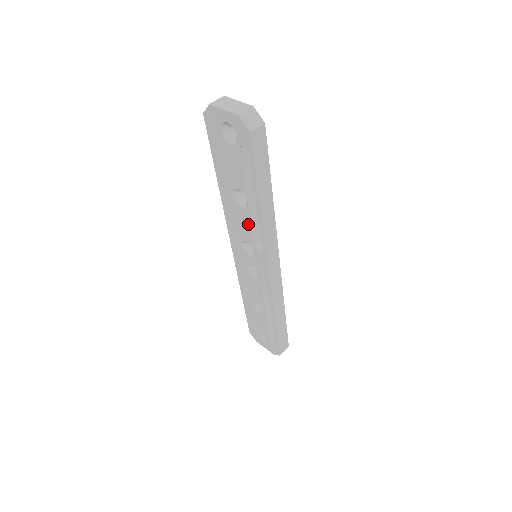
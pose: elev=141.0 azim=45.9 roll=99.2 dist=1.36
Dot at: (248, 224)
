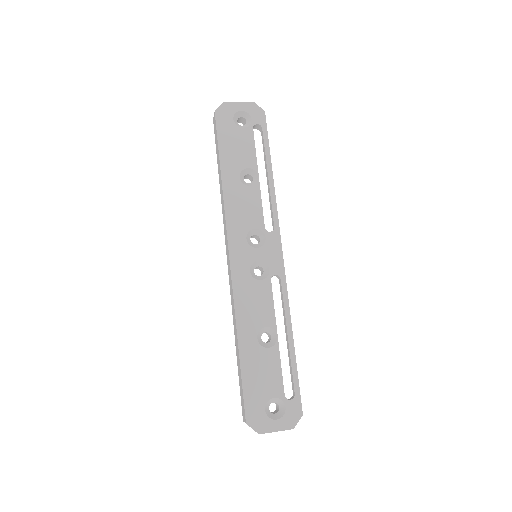
Dot at: (257, 203)
